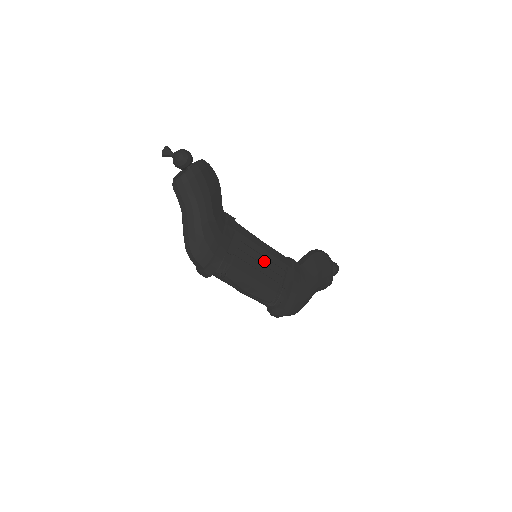
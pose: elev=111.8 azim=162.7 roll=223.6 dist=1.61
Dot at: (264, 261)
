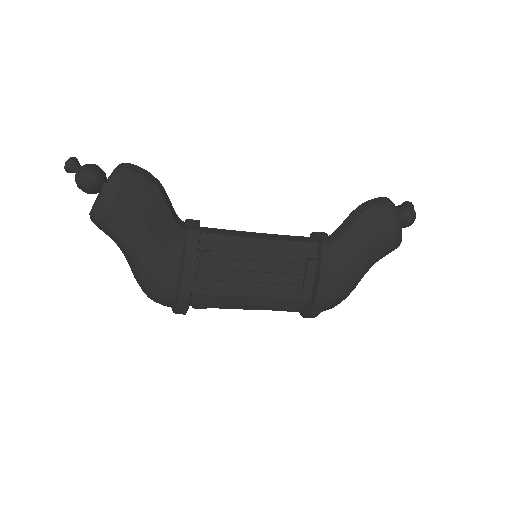
Dot at: (264, 267)
